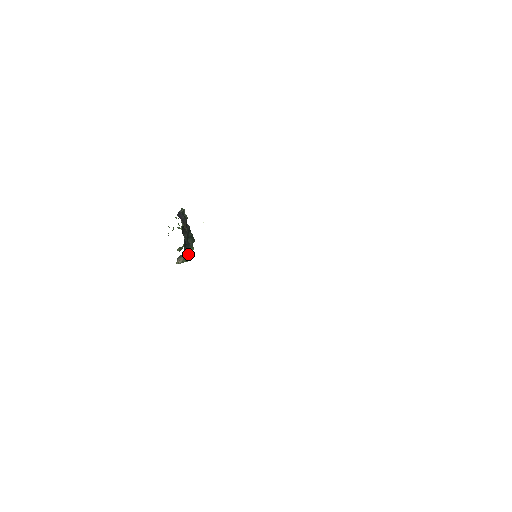
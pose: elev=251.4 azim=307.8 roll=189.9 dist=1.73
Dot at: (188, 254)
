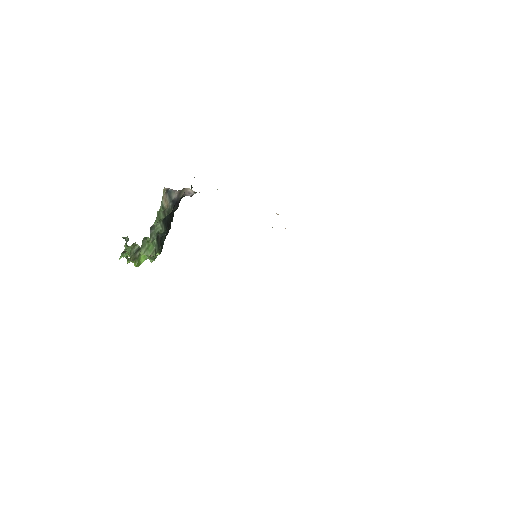
Dot at: (162, 228)
